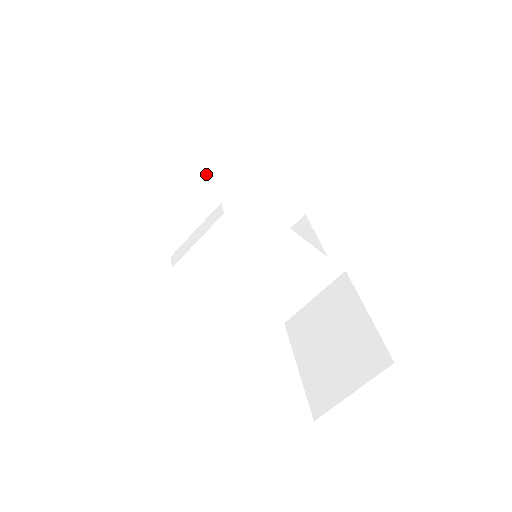
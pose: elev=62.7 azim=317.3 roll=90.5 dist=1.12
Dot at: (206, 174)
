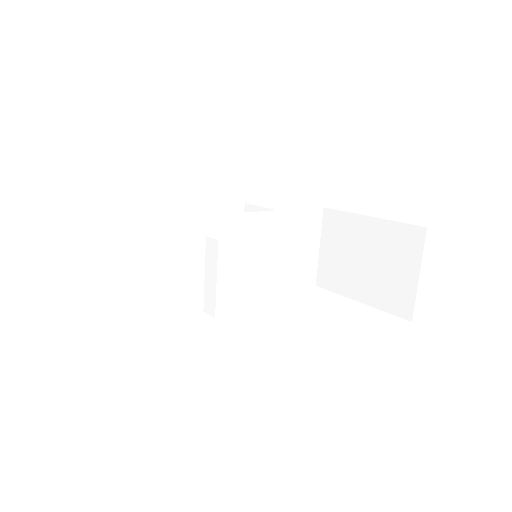
Dot at: (152, 240)
